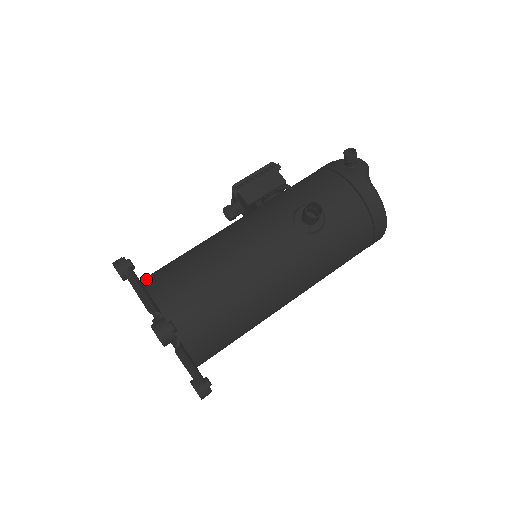
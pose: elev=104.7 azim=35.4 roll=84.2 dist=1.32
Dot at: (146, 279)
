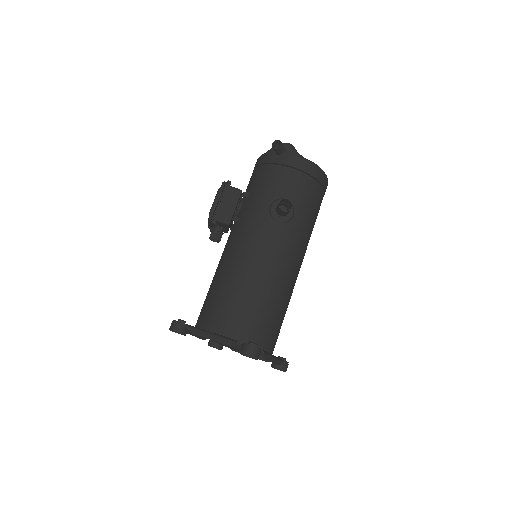
Dot at: (202, 325)
